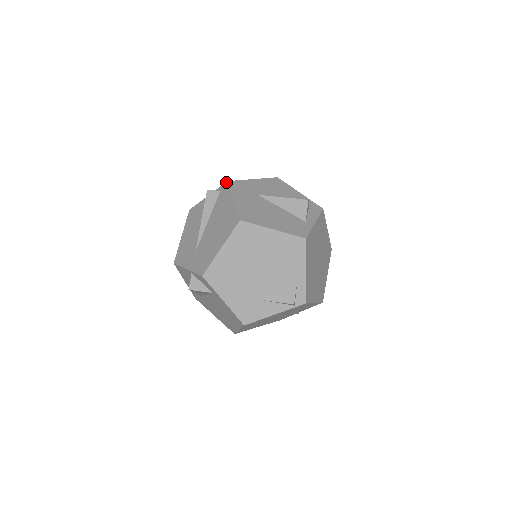
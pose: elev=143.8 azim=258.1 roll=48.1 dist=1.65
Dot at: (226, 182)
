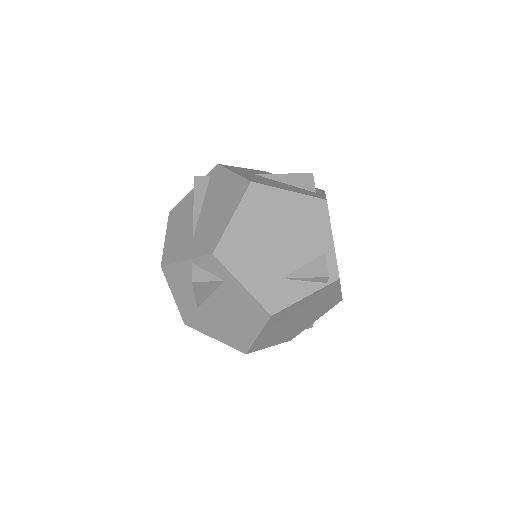
Dot at: (216, 165)
